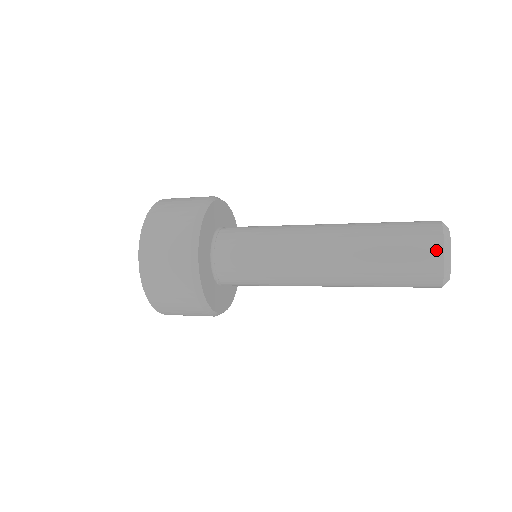
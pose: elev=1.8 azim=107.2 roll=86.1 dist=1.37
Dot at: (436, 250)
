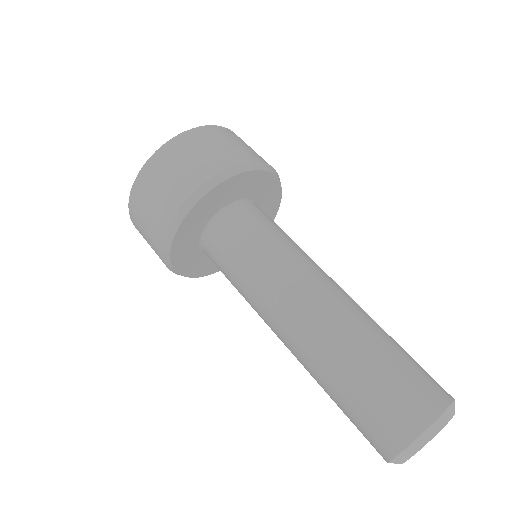
Dot at: (389, 447)
